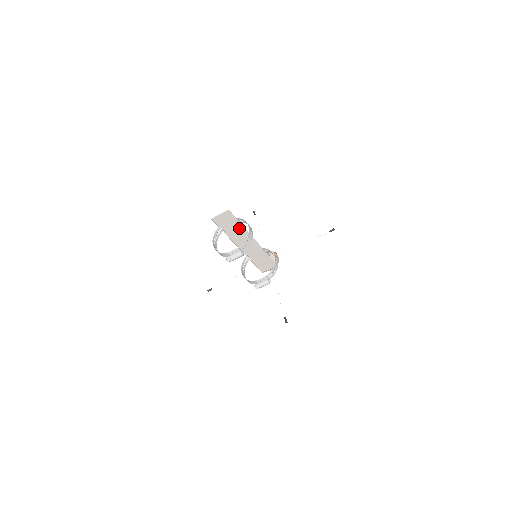
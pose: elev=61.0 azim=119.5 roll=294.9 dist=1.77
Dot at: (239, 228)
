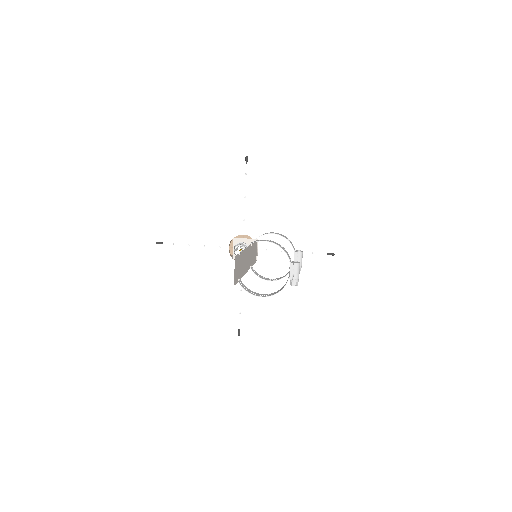
Dot at: (241, 257)
